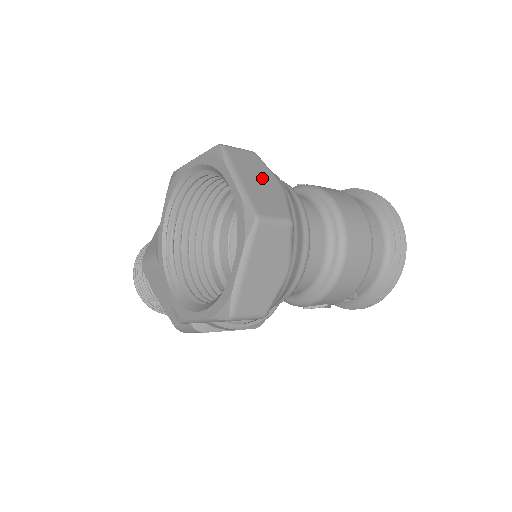
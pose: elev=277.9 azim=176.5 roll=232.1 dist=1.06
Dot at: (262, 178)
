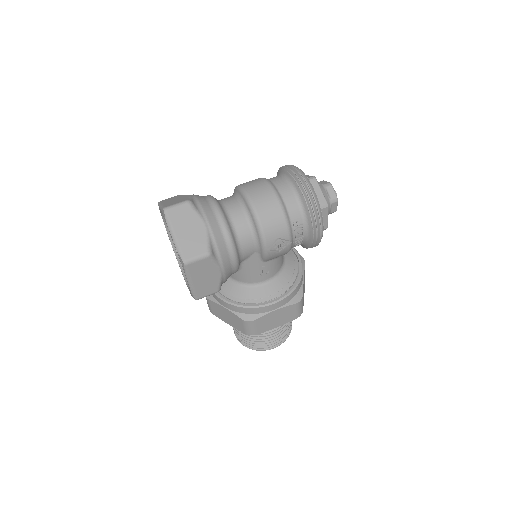
Dot at: (178, 198)
